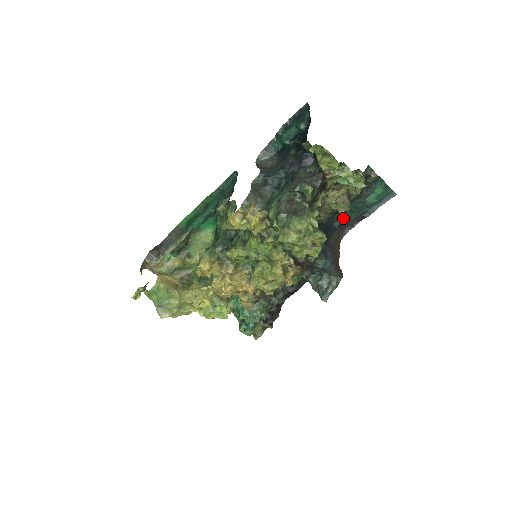
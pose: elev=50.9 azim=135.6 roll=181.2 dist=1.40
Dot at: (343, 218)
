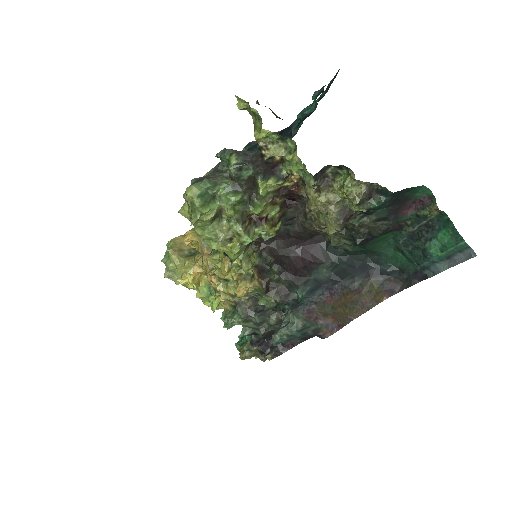
Dot at: (397, 265)
